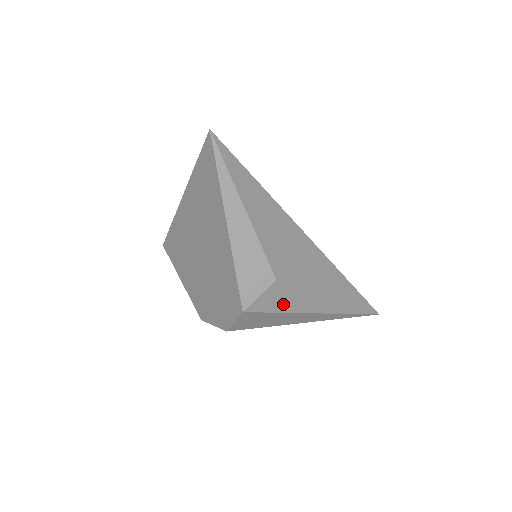
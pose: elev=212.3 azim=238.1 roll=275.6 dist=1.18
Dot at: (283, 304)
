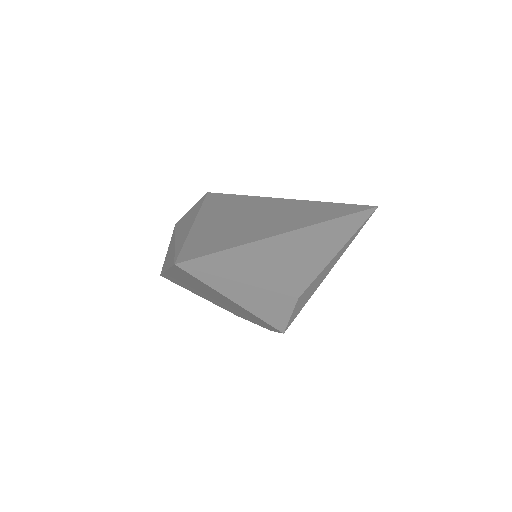
Dot at: (308, 296)
